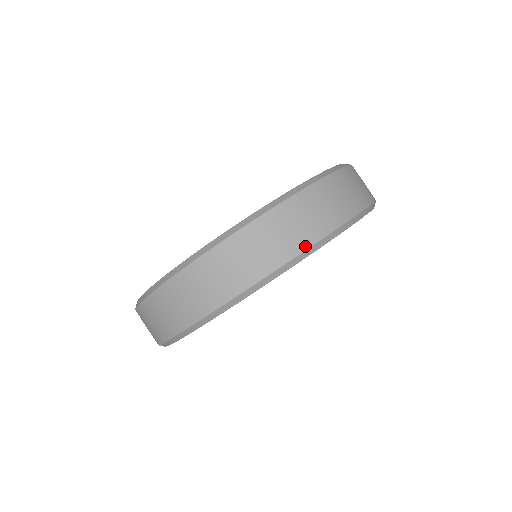
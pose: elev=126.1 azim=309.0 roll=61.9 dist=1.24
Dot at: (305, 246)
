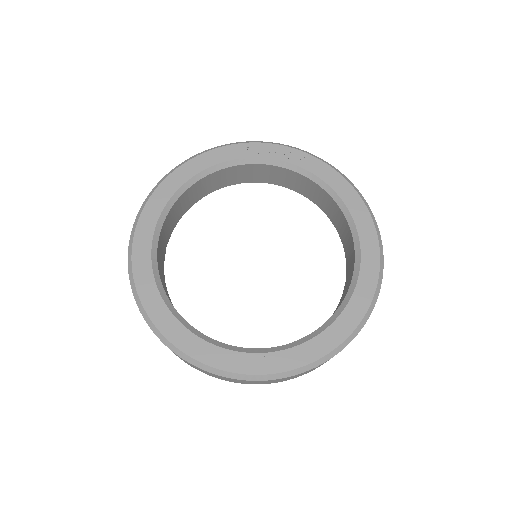
Dot at: (218, 378)
